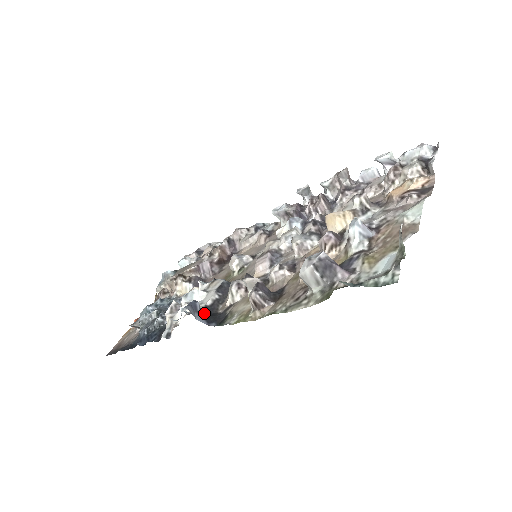
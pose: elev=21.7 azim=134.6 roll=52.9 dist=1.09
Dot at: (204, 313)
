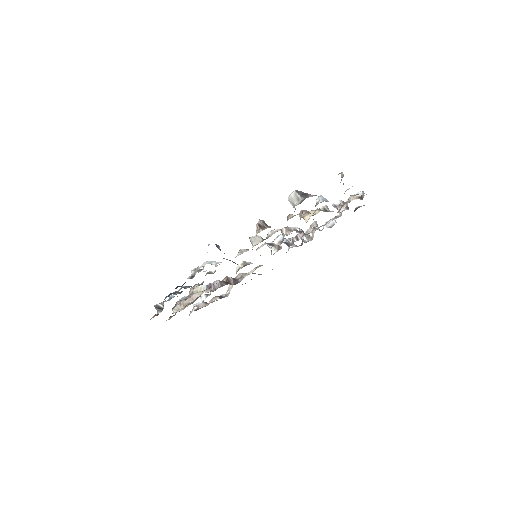
Dot at: occluded
